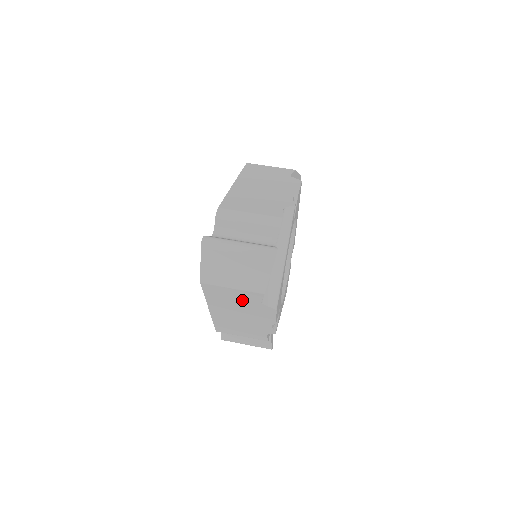
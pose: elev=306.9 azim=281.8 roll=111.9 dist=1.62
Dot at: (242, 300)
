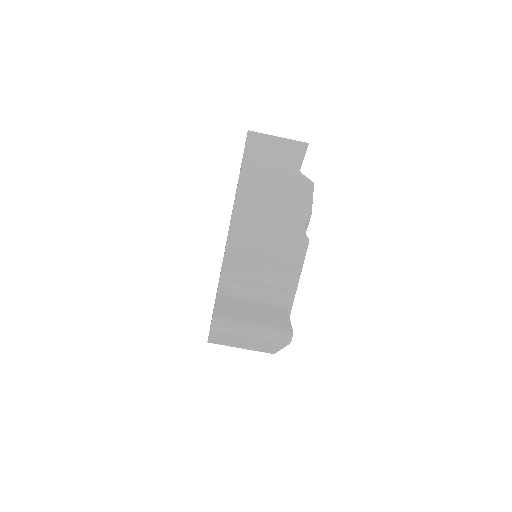
Dot at: occluded
